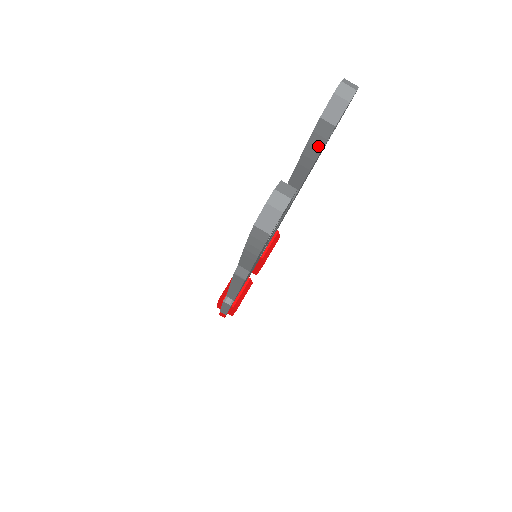
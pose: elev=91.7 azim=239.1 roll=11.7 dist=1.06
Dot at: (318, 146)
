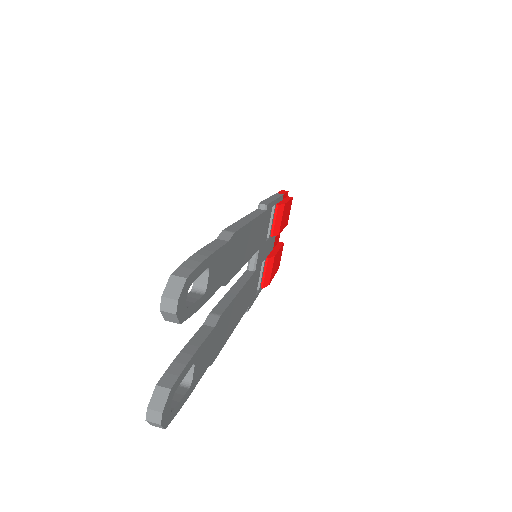
Dot at: occluded
